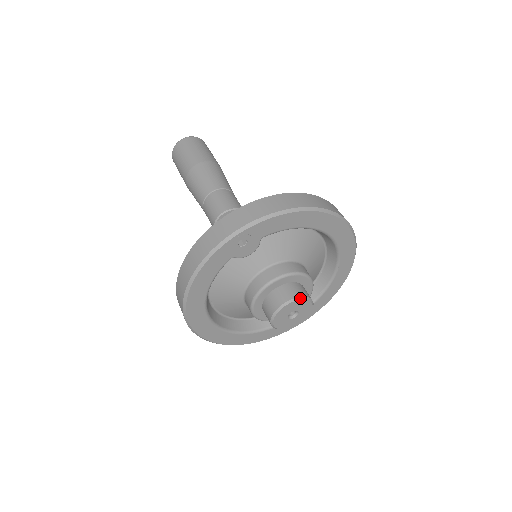
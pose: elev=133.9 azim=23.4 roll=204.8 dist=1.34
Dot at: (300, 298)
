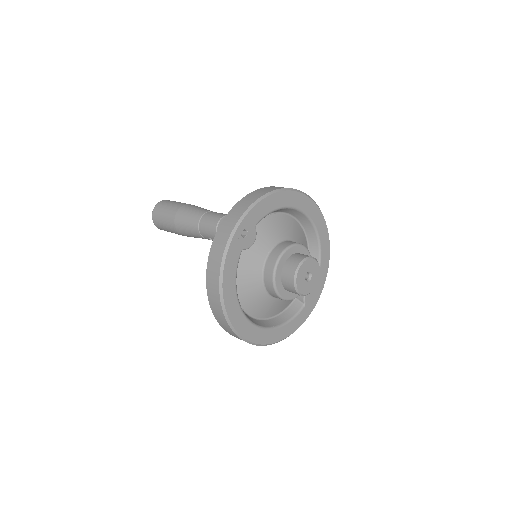
Dot at: (307, 258)
